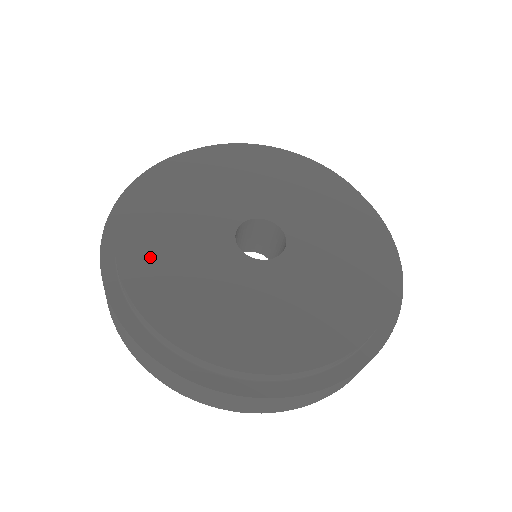
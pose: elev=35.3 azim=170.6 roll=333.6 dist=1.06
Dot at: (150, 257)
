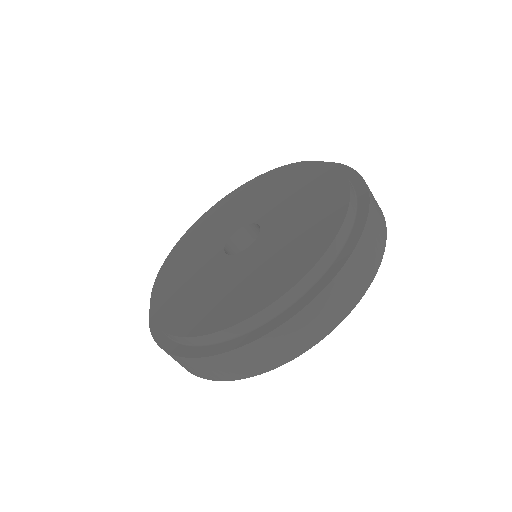
Dot at: (193, 238)
